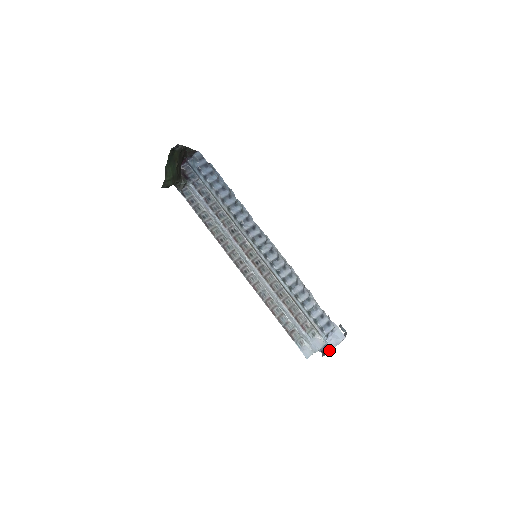
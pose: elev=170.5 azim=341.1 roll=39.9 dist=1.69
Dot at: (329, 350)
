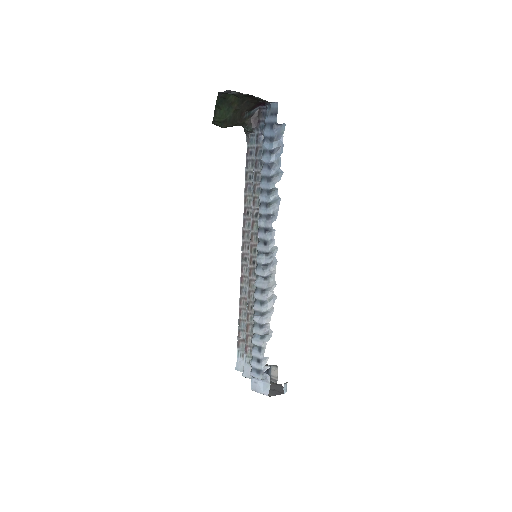
Dot at: occluded
